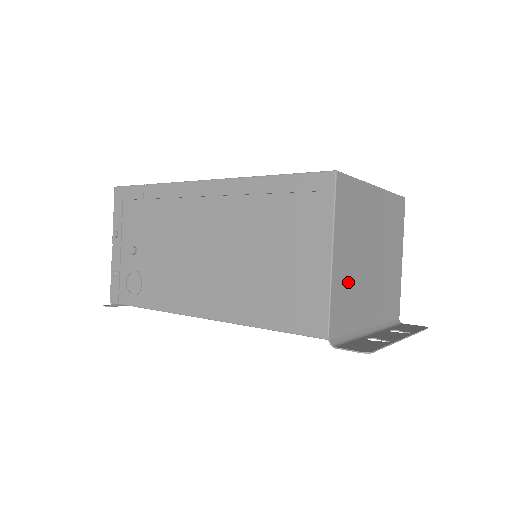
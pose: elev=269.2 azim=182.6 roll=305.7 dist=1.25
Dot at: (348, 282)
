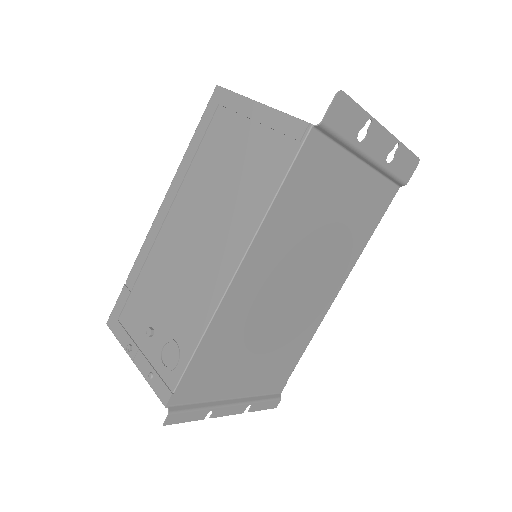
Dot at: occluded
